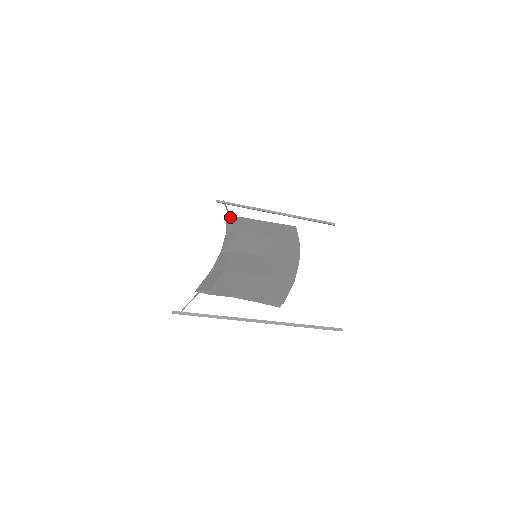
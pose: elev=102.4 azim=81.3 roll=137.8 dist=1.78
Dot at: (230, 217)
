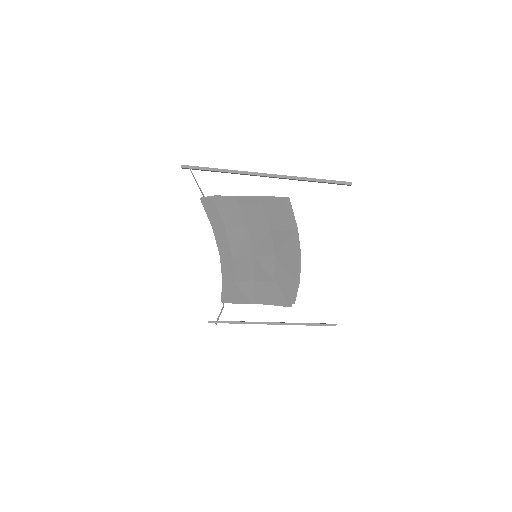
Dot at: (225, 301)
